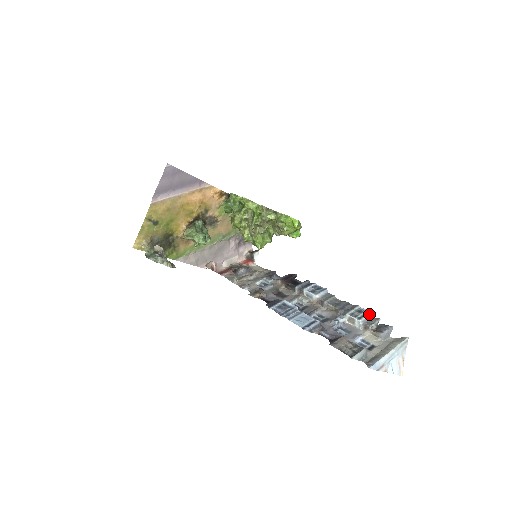
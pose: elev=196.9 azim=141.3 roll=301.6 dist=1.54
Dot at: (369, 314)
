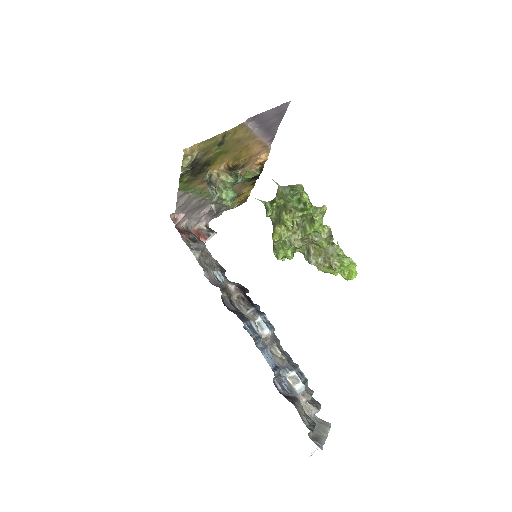
Dot at: (307, 381)
